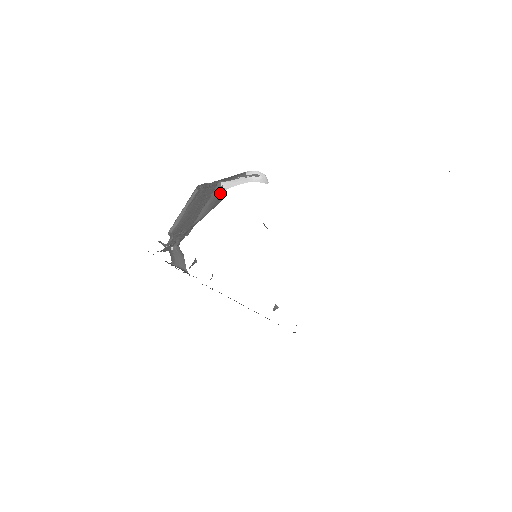
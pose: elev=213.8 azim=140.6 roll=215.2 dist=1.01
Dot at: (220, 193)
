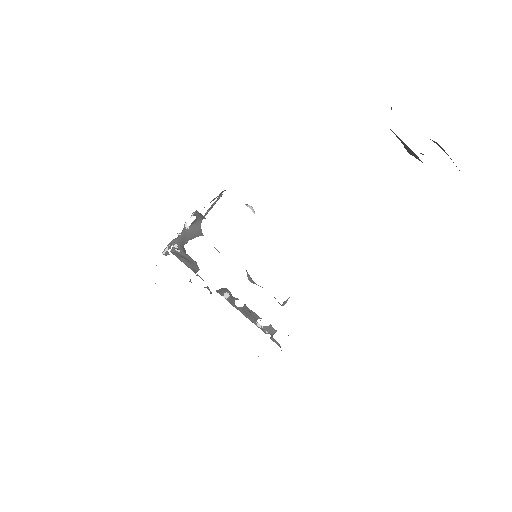
Dot at: occluded
